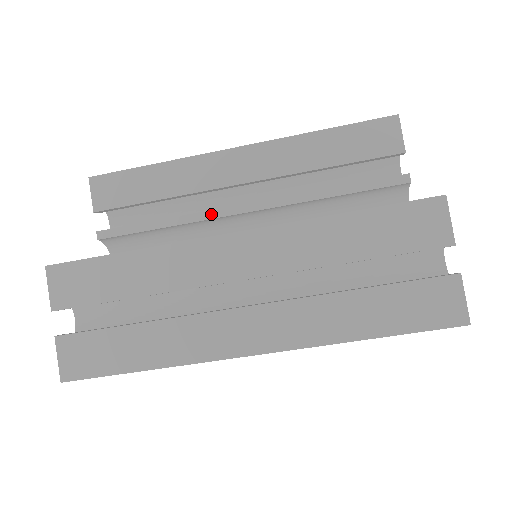
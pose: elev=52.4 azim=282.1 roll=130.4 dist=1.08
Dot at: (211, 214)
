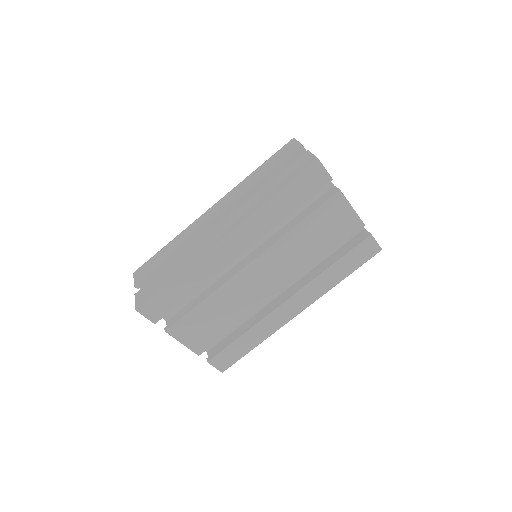
Dot at: occluded
